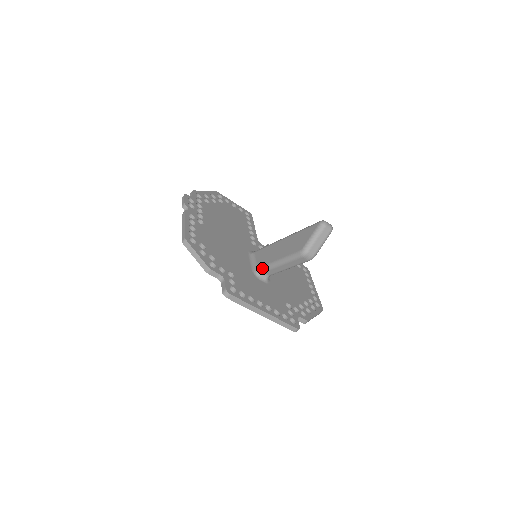
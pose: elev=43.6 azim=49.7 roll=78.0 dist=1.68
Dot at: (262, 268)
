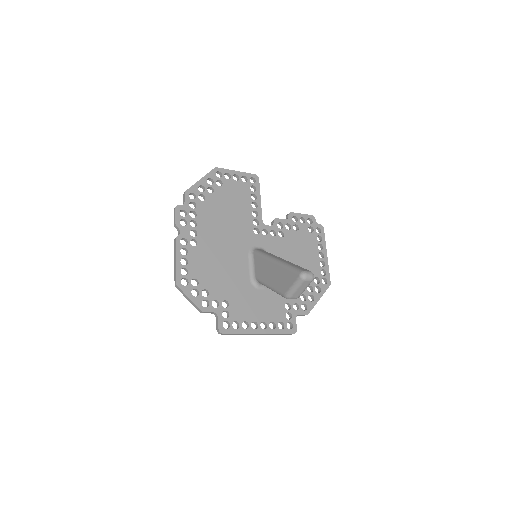
Dot at: (258, 281)
